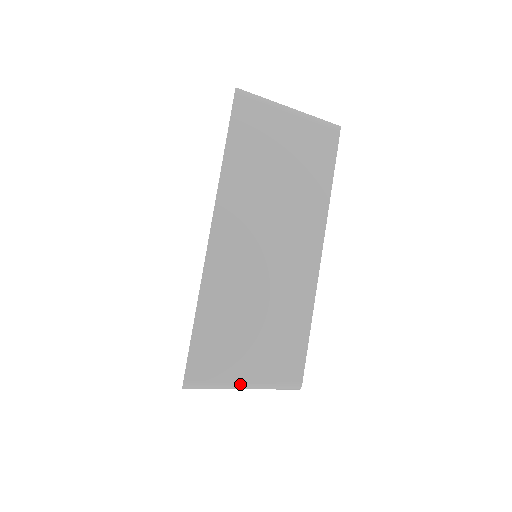
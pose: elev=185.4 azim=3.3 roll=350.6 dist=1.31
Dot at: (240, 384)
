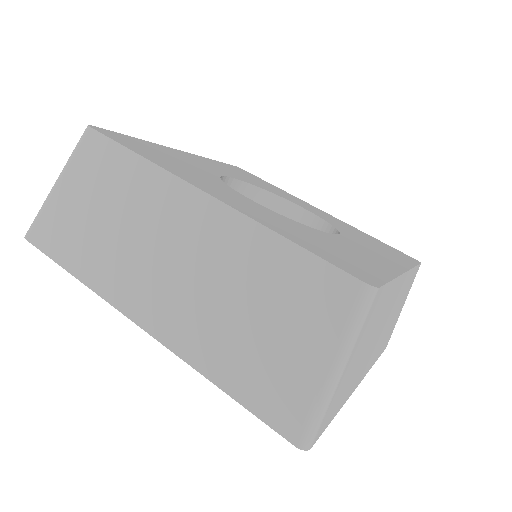
Dot at: occluded
